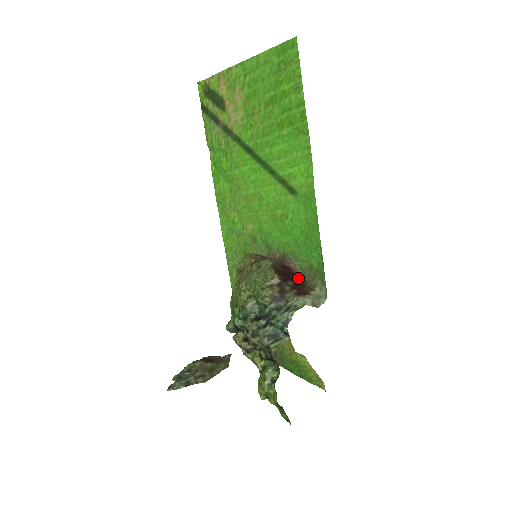
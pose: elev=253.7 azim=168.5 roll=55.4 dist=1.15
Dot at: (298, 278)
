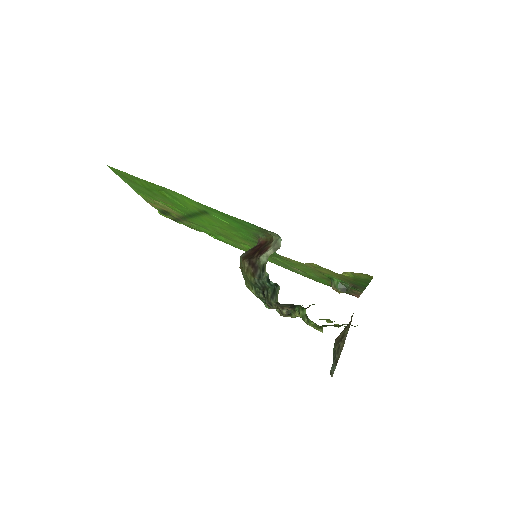
Dot at: (266, 244)
